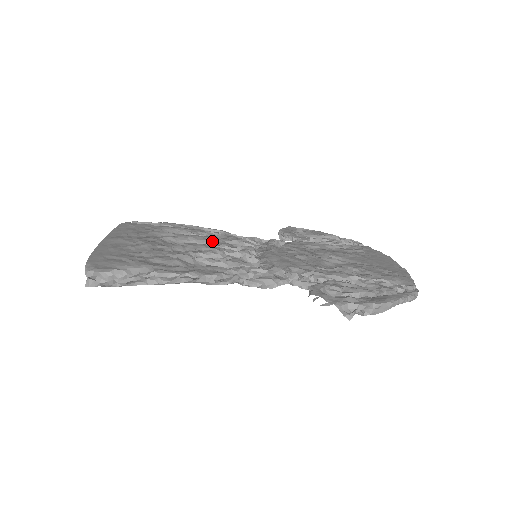
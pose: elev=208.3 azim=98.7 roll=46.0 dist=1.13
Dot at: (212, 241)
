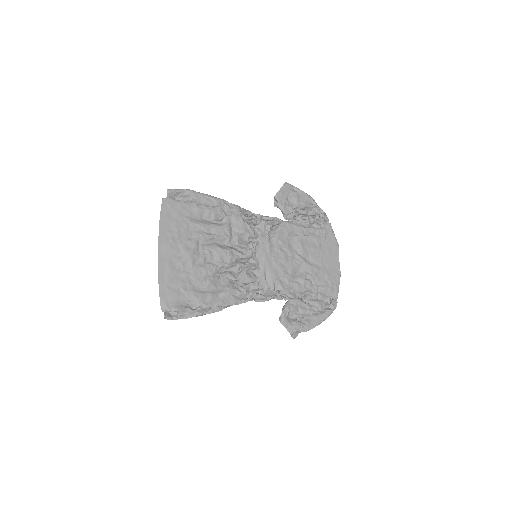
Dot at: (229, 238)
